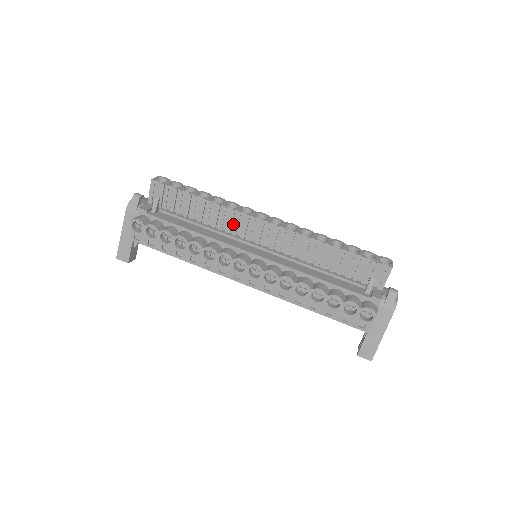
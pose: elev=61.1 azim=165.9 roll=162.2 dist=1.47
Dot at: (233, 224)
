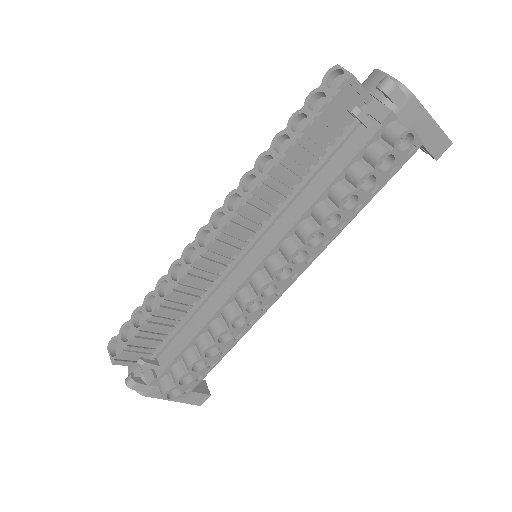
Dot at: (203, 277)
